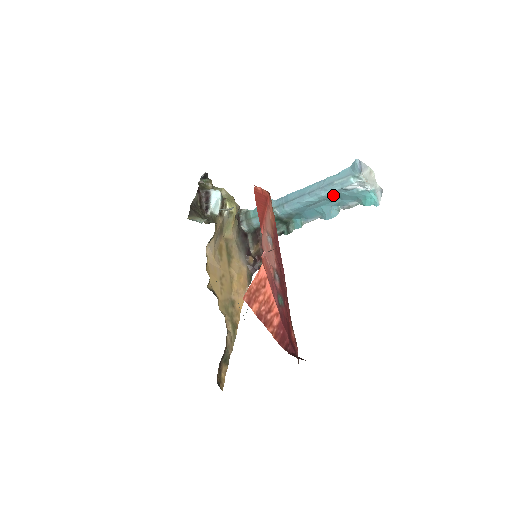
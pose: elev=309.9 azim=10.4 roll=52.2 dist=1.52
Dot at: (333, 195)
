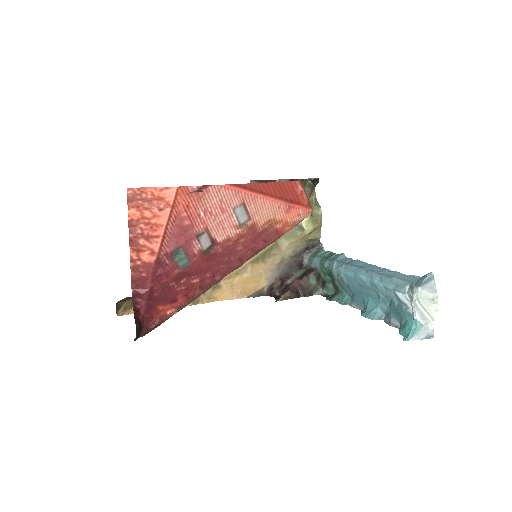
Dot at: (384, 292)
